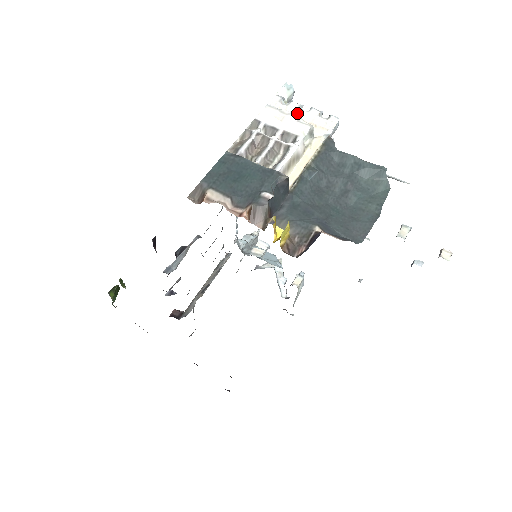
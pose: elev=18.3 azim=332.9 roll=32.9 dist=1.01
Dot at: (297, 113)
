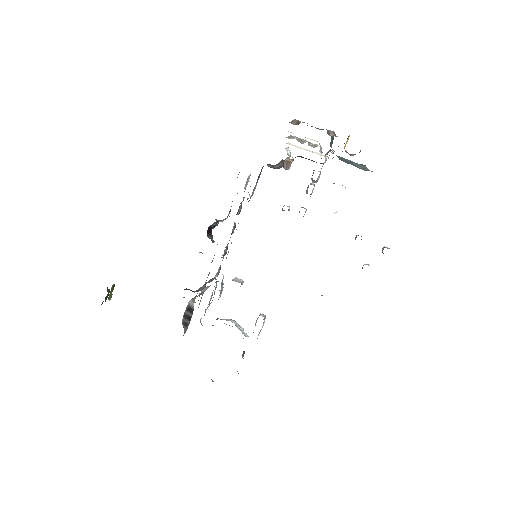
Dot at: (306, 149)
